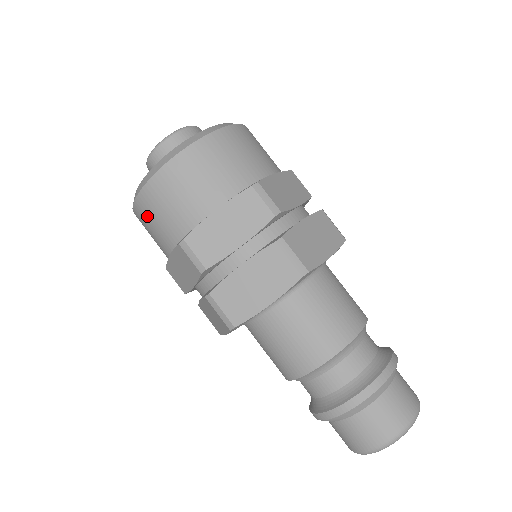
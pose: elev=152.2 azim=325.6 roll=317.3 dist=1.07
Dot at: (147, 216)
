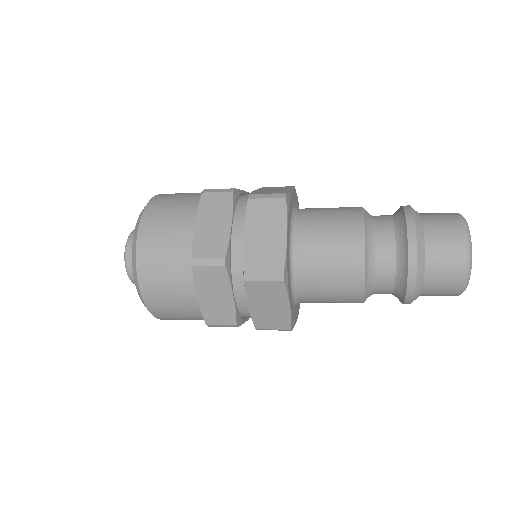
Dot at: occluded
